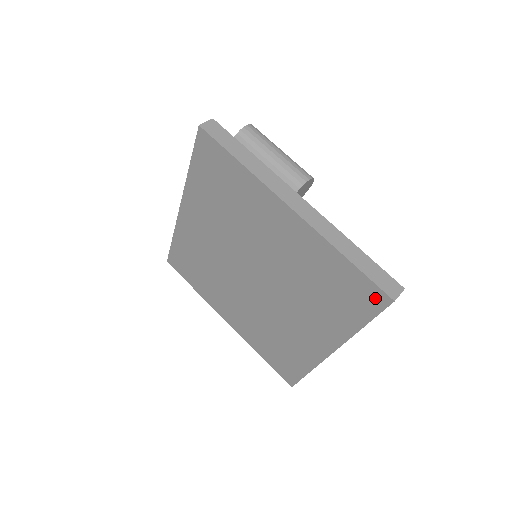
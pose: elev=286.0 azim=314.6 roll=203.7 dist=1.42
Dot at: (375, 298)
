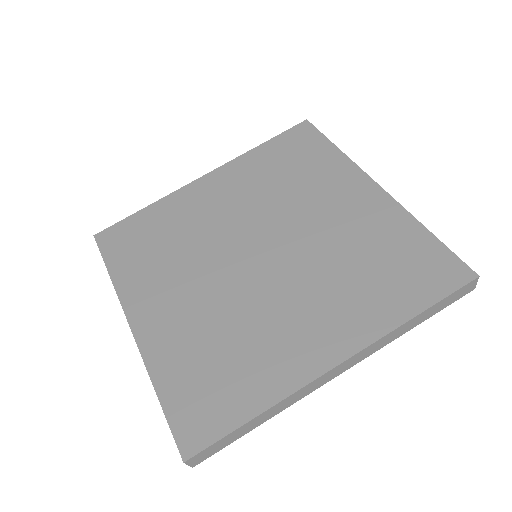
Dot at: (452, 273)
